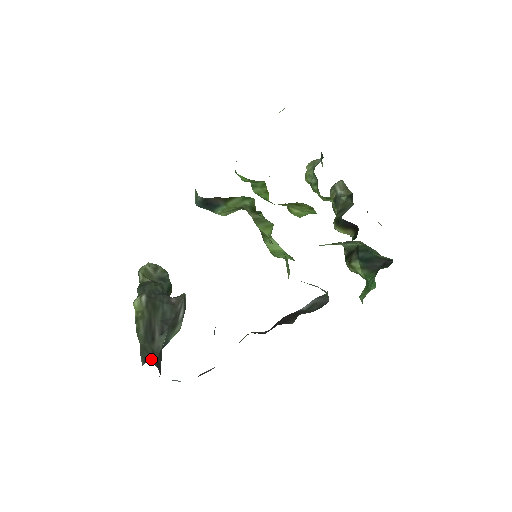
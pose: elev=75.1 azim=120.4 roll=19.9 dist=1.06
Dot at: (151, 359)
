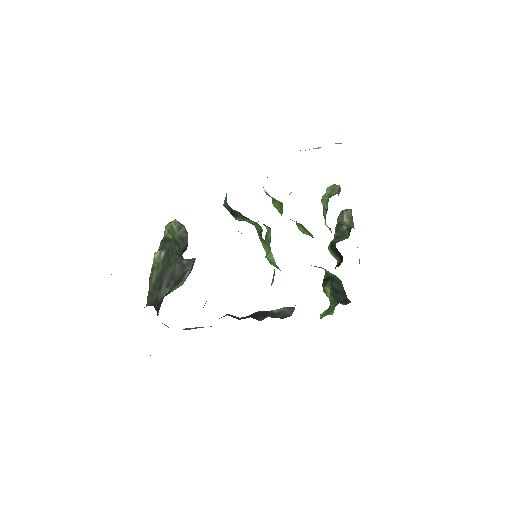
Dot at: (154, 303)
